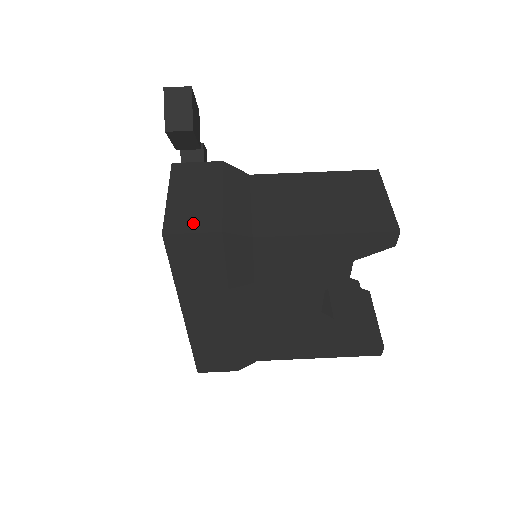
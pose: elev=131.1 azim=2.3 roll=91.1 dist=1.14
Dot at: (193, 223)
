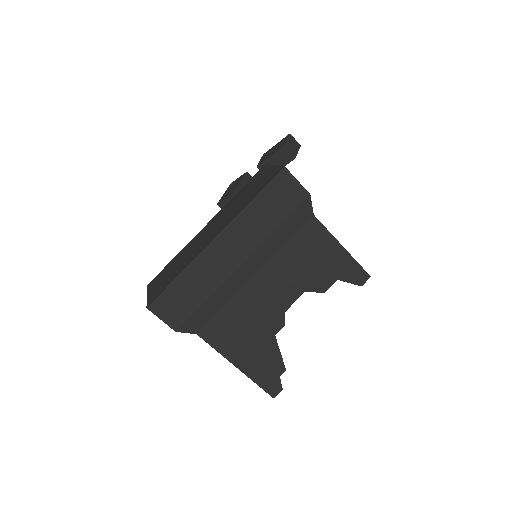
Dot at: occluded
